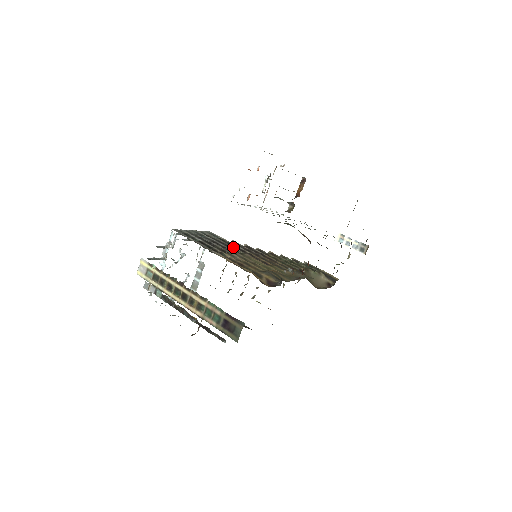
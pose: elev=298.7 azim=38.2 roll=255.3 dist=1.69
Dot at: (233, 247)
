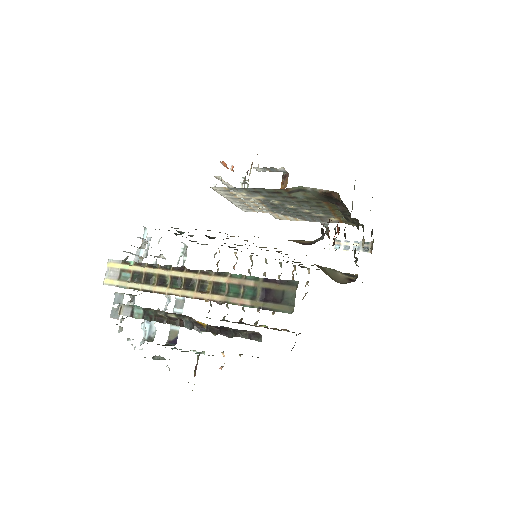
Dot at: occluded
